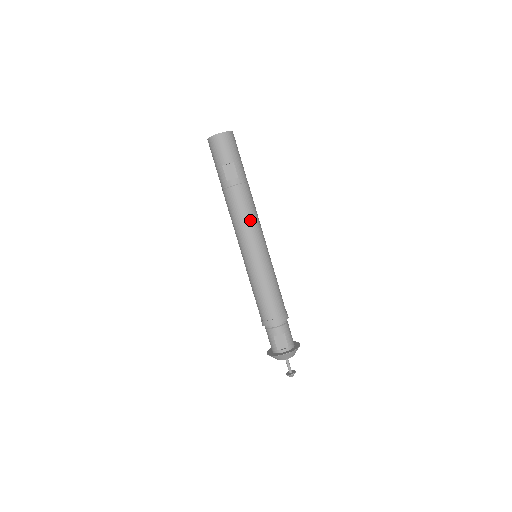
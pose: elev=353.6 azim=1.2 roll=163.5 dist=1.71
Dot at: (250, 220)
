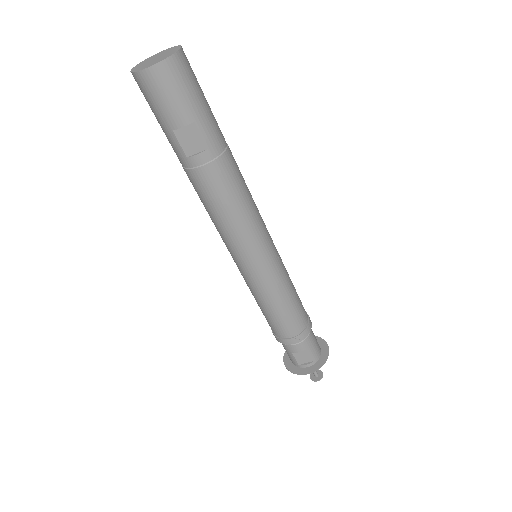
Dot at: (240, 217)
